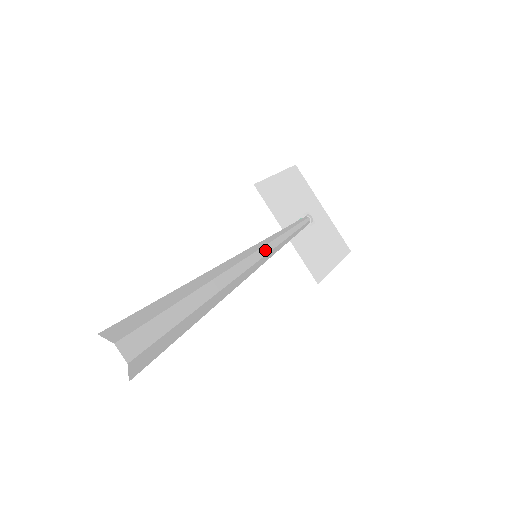
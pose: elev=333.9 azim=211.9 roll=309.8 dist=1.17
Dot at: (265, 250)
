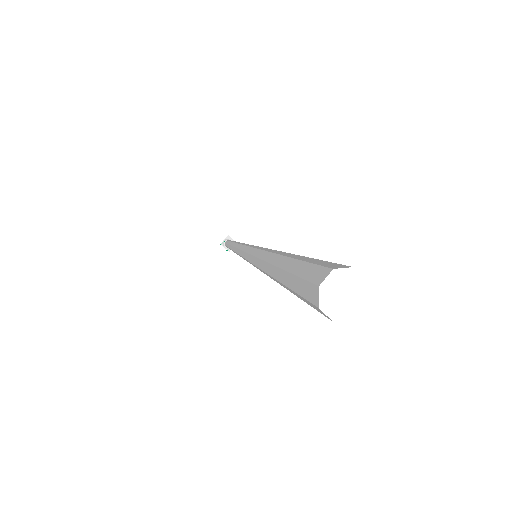
Dot at: occluded
